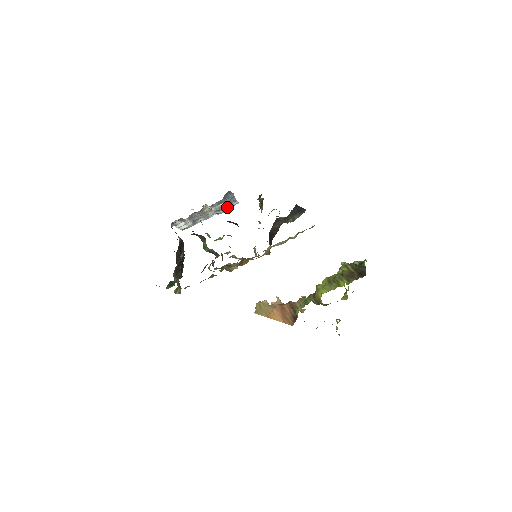
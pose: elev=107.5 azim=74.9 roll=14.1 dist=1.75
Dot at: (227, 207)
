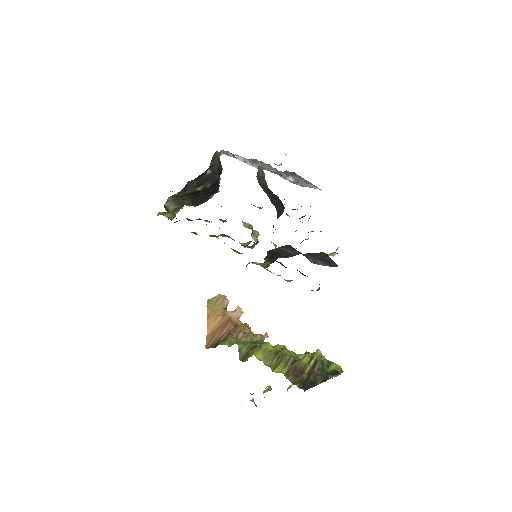
Dot at: (298, 184)
